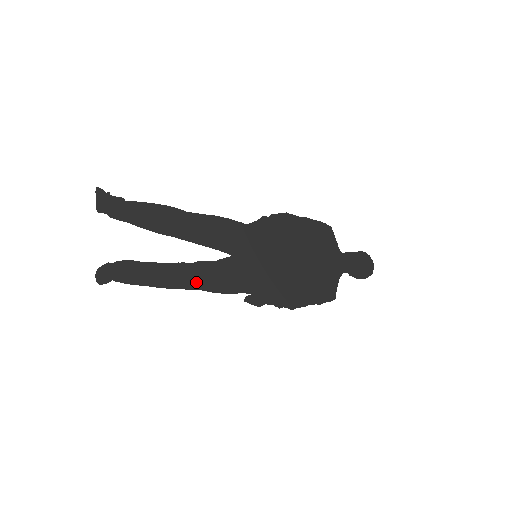
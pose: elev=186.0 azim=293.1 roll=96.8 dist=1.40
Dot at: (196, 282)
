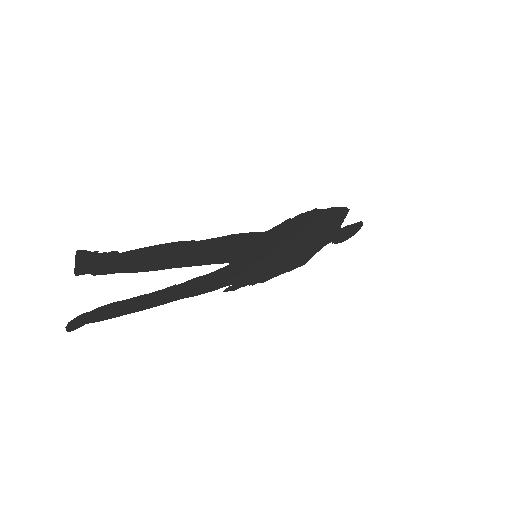
Dot at: (182, 294)
